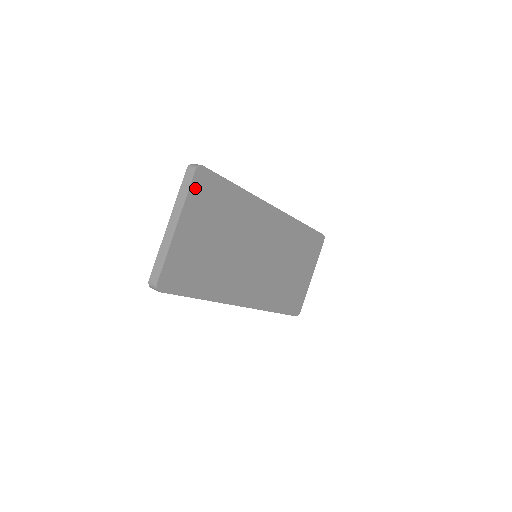
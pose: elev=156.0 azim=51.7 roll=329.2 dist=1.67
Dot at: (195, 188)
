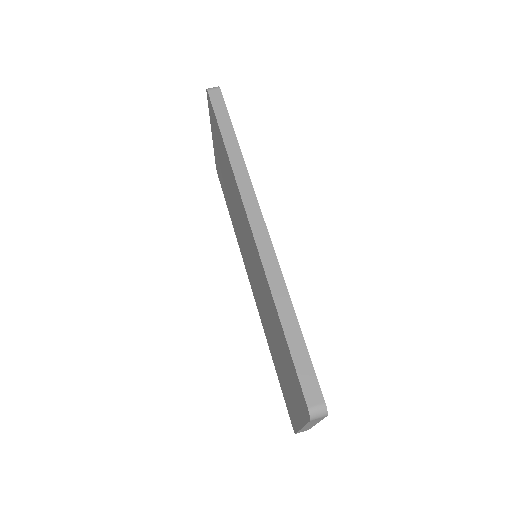
Dot at: occluded
